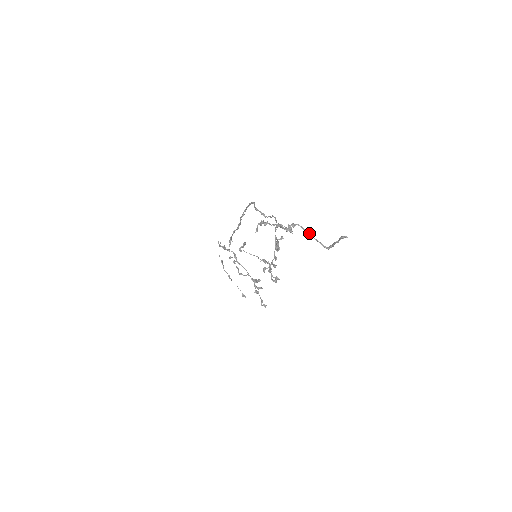
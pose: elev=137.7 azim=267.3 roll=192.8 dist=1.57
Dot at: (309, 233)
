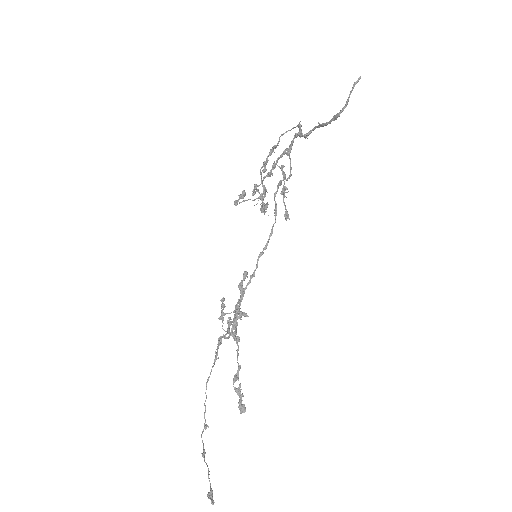
Dot at: (322, 125)
